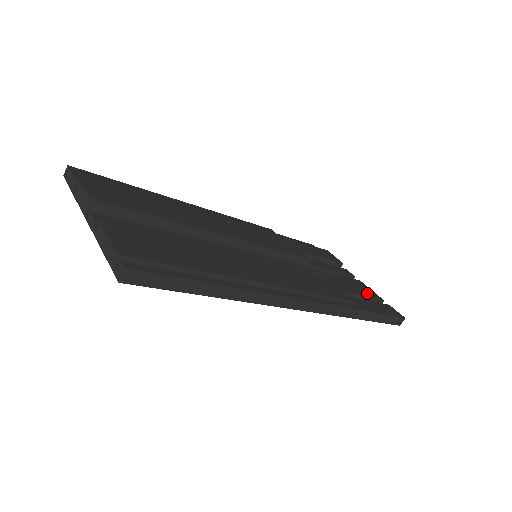
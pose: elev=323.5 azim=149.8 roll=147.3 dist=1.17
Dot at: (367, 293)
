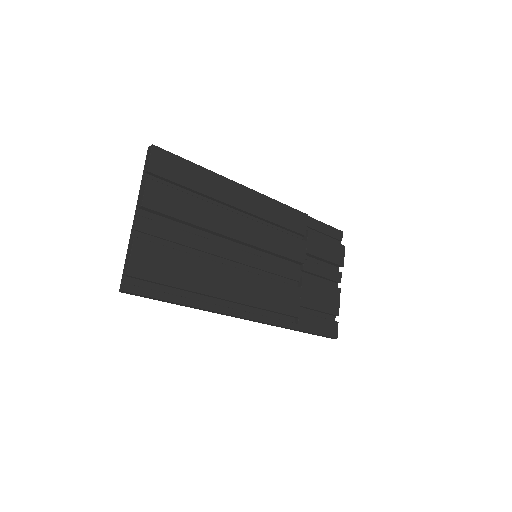
Dot at: (329, 307)
